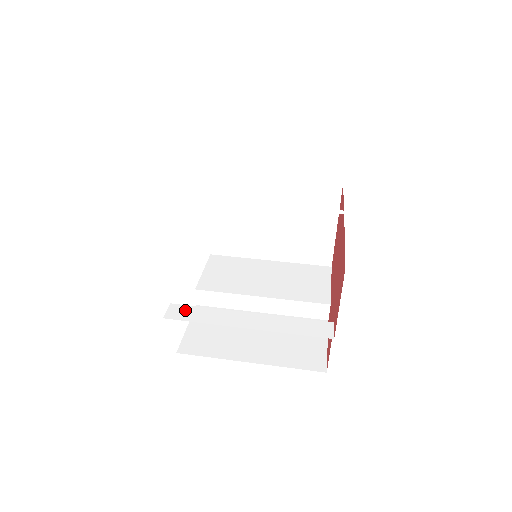
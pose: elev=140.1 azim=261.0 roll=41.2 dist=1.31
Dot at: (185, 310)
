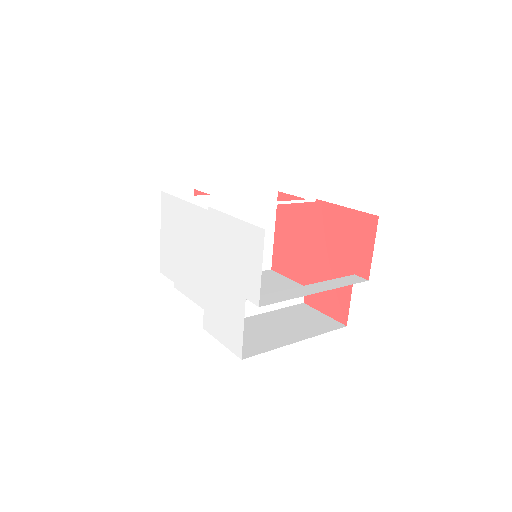
Dot at: (264, 298)
